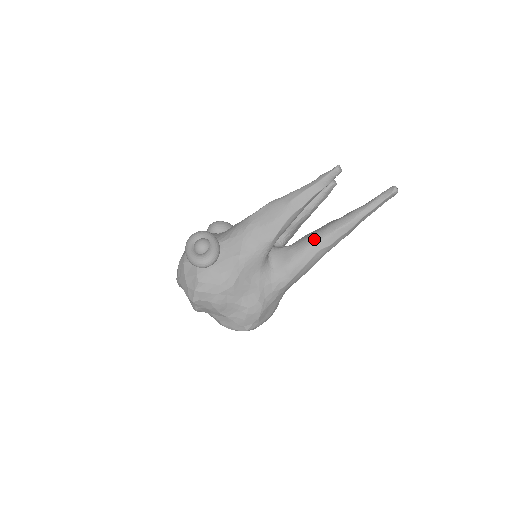
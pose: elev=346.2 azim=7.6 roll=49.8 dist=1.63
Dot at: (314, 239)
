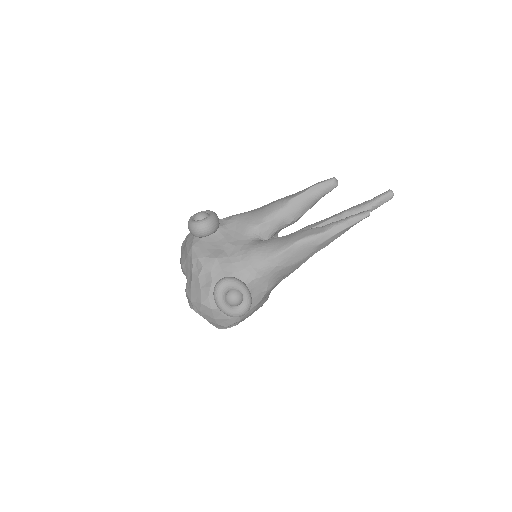
Dot at: occluded
